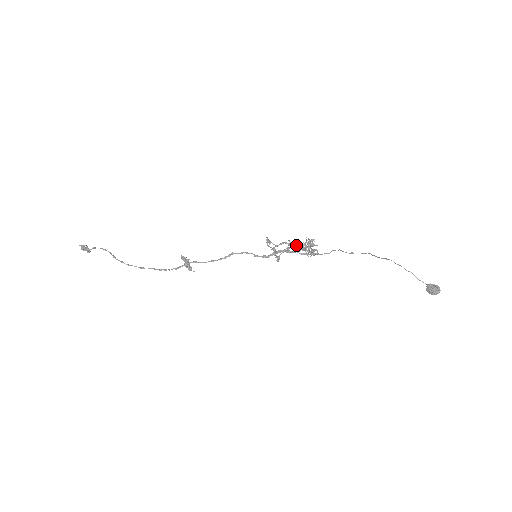
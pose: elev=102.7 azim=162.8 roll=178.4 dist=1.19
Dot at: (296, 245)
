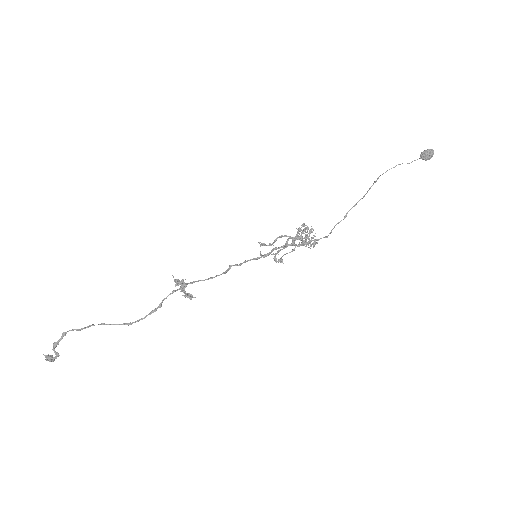
Dot at: (290, 236)
